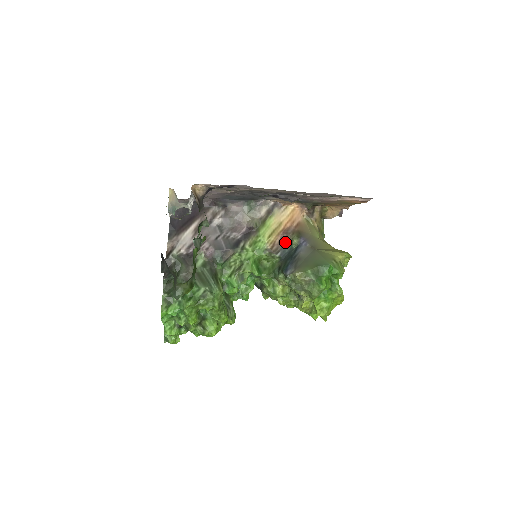
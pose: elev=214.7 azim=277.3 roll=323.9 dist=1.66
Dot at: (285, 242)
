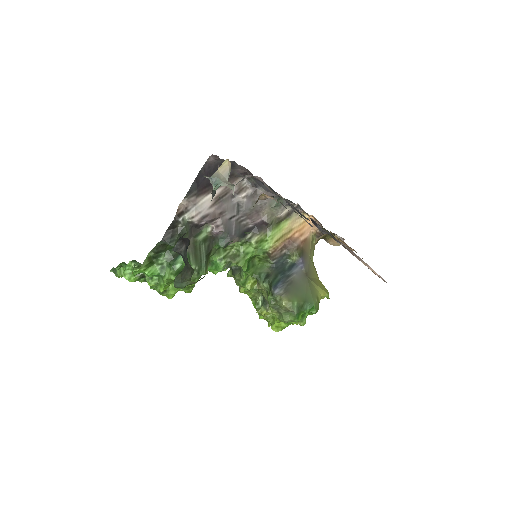
Dot at: (285, 251)
